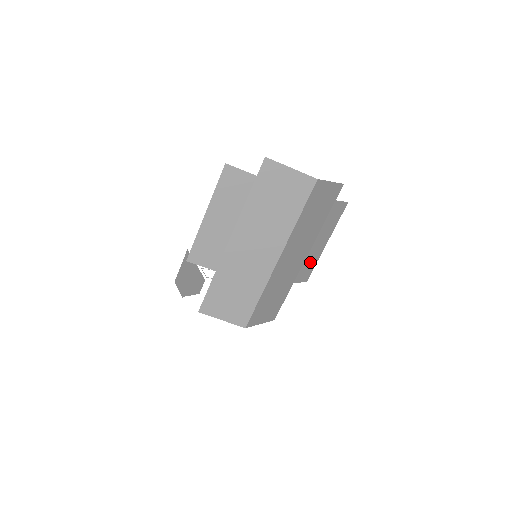
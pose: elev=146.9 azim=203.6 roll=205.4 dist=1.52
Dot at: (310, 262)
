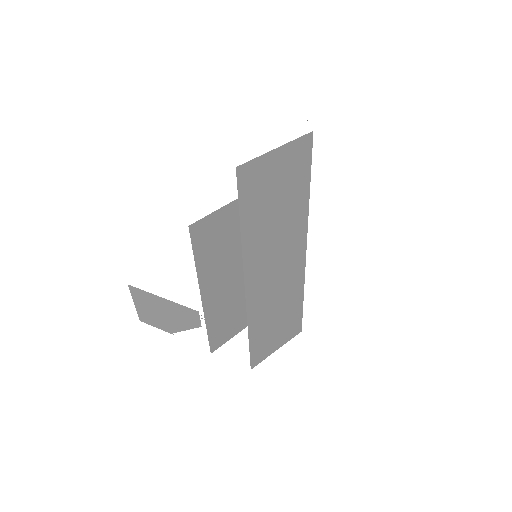
Dot at: occluded
